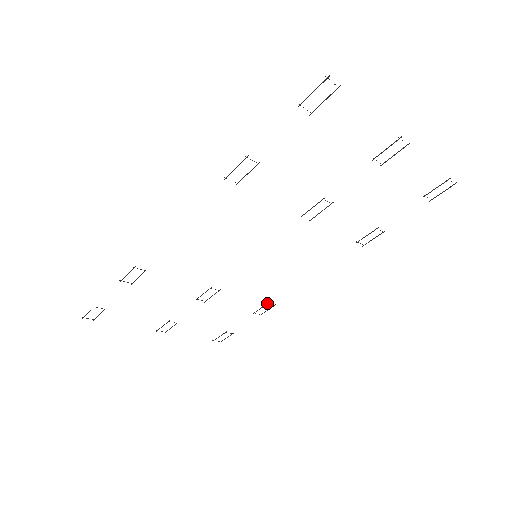
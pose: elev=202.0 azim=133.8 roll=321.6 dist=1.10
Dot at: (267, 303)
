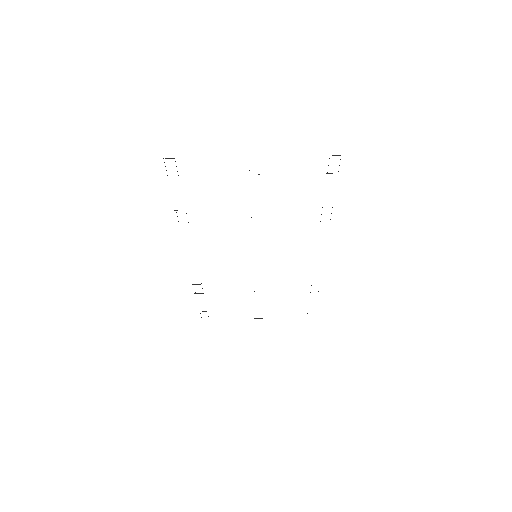
Dot at: occluded
